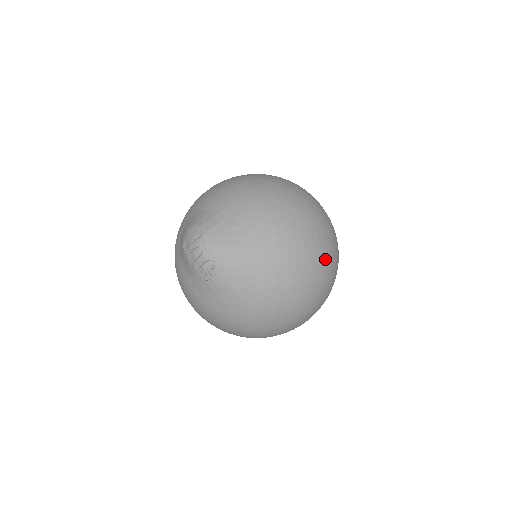
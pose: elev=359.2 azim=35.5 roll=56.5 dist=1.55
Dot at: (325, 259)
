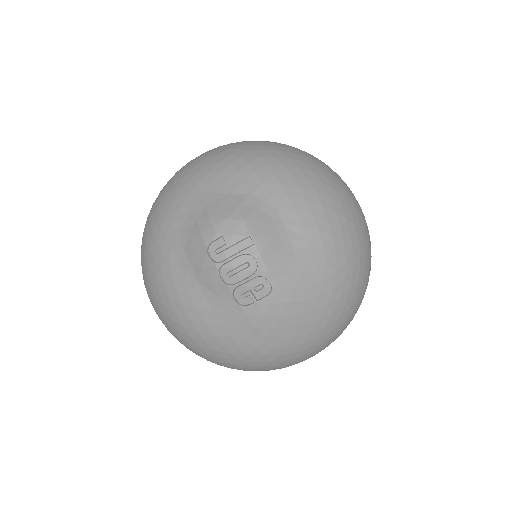
Dot at: (370, 270)
